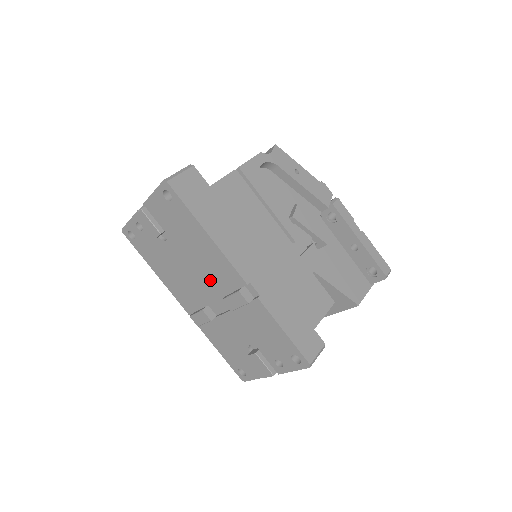
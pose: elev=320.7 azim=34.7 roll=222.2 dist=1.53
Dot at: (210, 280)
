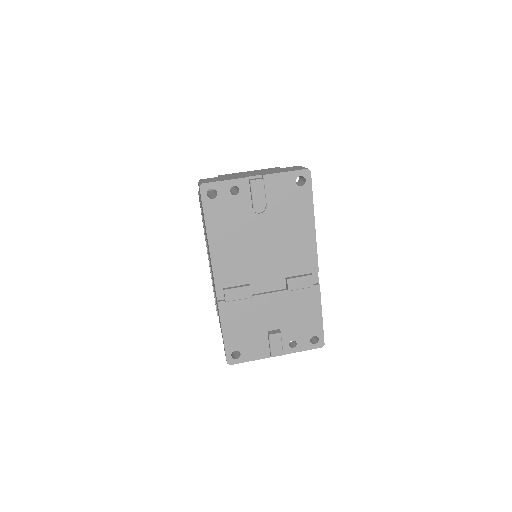
Dot at: (281, 260)
